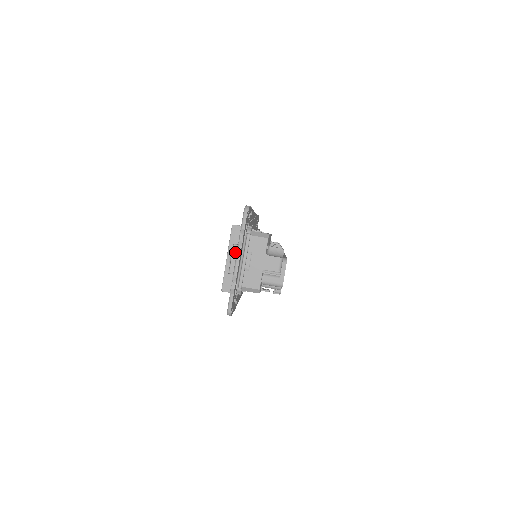
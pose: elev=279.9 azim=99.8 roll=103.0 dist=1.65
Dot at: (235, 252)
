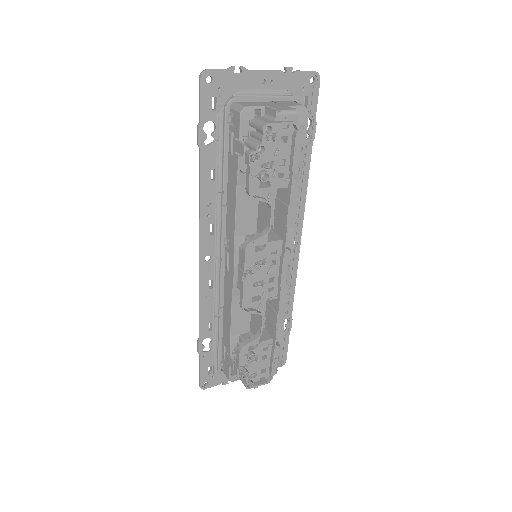
Dot at: occluded
